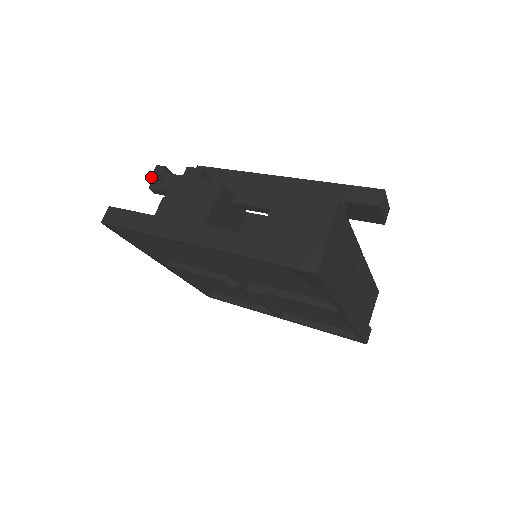
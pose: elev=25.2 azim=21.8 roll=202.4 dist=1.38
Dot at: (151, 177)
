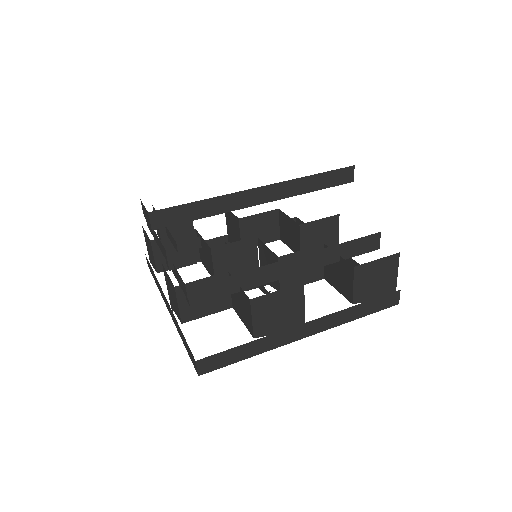
Dot at: (189, 299)
